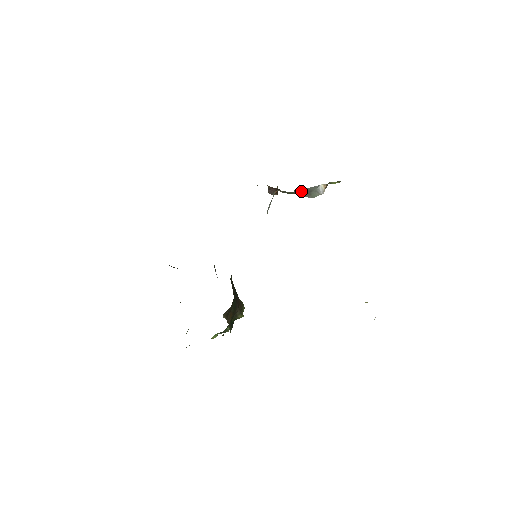
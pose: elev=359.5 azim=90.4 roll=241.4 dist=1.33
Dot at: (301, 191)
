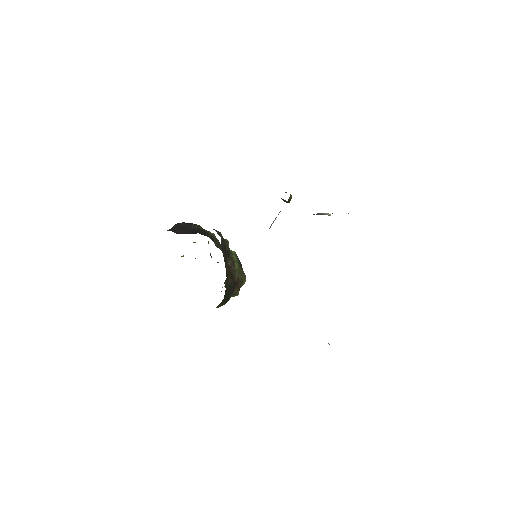
Dot at: occluded
